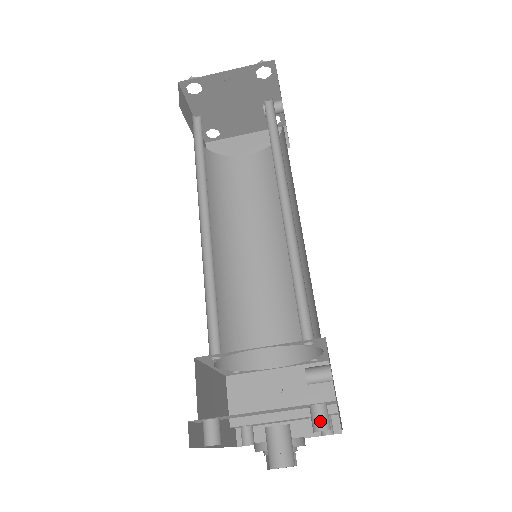
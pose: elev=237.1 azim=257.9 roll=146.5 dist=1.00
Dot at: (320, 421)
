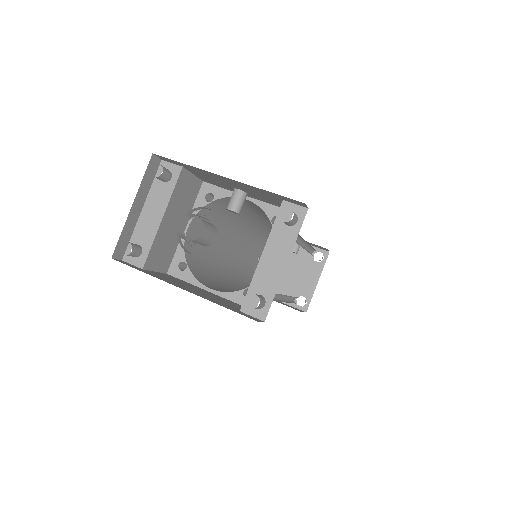
Dot at: occluded
